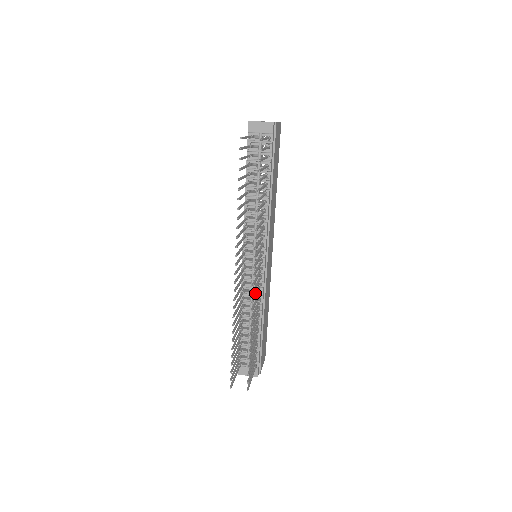
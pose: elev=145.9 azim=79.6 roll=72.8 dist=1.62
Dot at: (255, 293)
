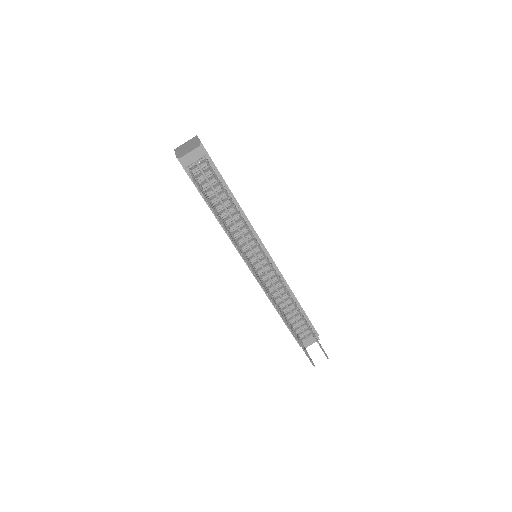
Dot at: occluded
